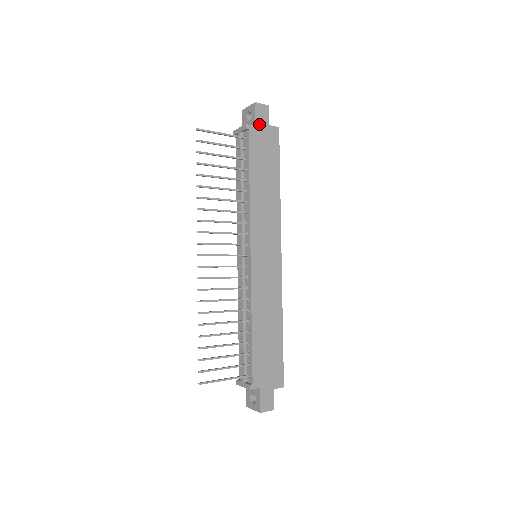
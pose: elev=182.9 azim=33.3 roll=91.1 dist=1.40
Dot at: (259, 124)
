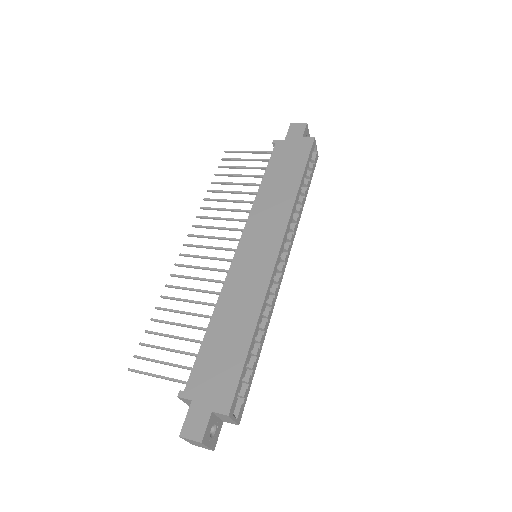
Dot at: (290, 138)
